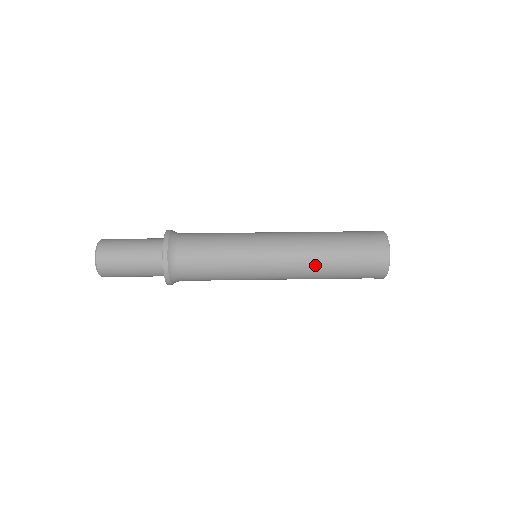
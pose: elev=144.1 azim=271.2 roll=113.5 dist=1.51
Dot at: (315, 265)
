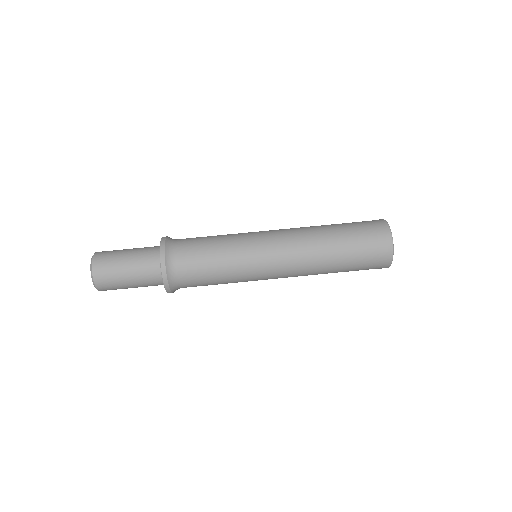
Dot at: (317, 255)
